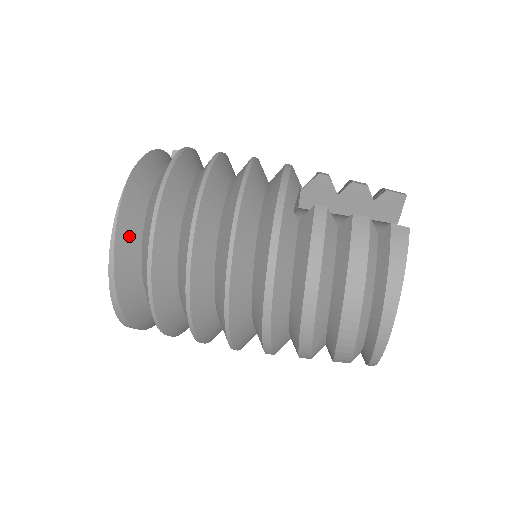
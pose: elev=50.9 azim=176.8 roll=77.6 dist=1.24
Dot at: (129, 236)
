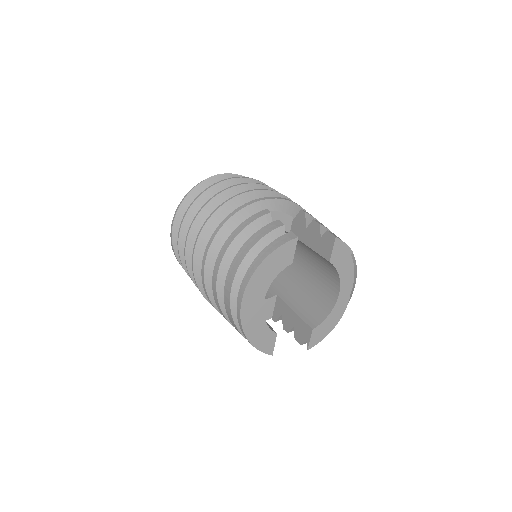
Dot at: occluded
